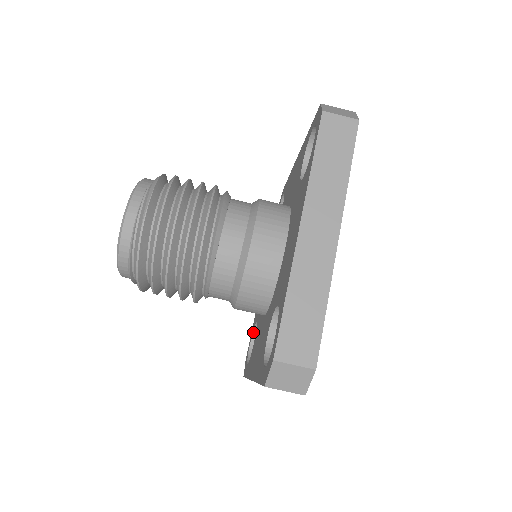
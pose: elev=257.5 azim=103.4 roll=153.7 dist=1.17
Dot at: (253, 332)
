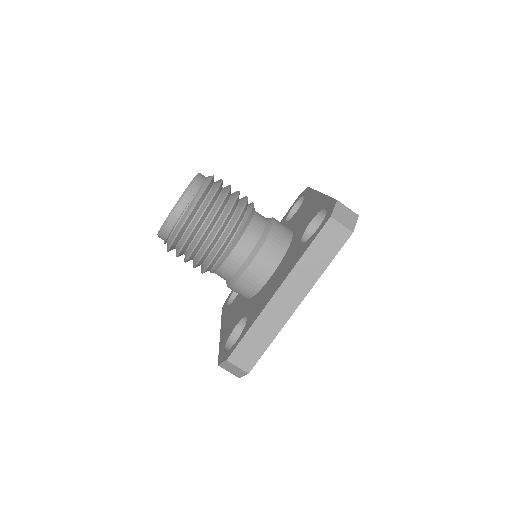
Dot at: occluded
